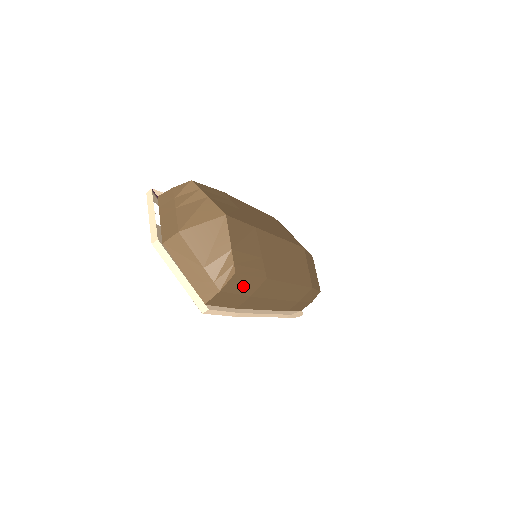
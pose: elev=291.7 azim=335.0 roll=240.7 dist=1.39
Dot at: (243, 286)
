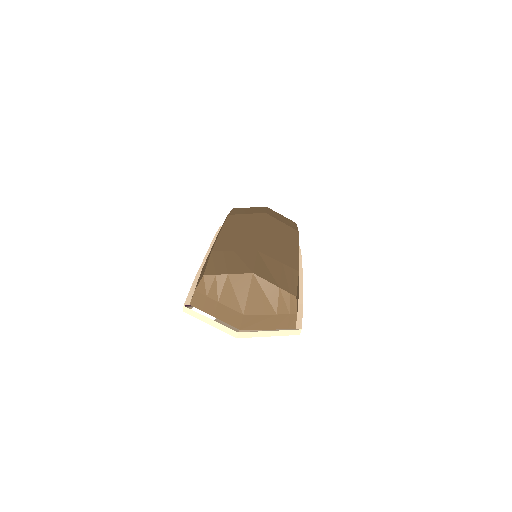
Dot at: occluded
